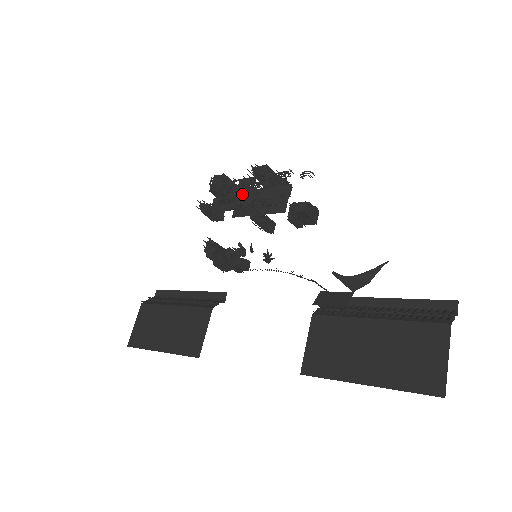
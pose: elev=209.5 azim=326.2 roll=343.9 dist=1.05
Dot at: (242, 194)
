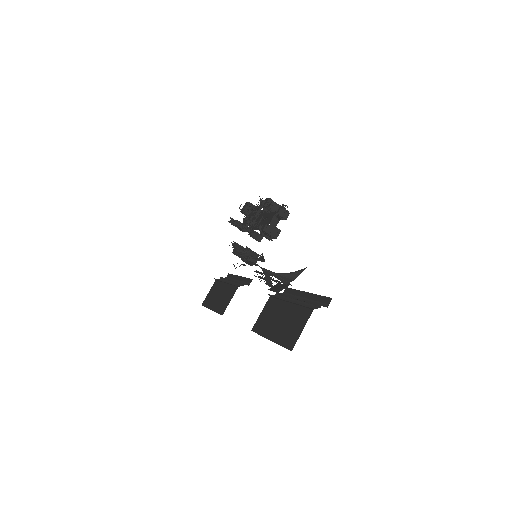
Dot at: (251, 216)
